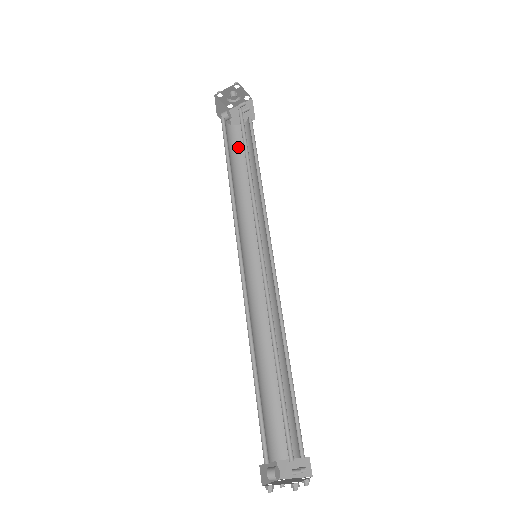
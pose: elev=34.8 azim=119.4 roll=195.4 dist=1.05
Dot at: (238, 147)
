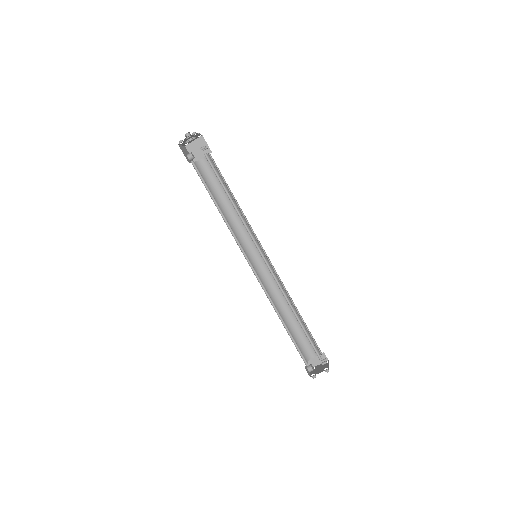
Dot at: (208, 178)
